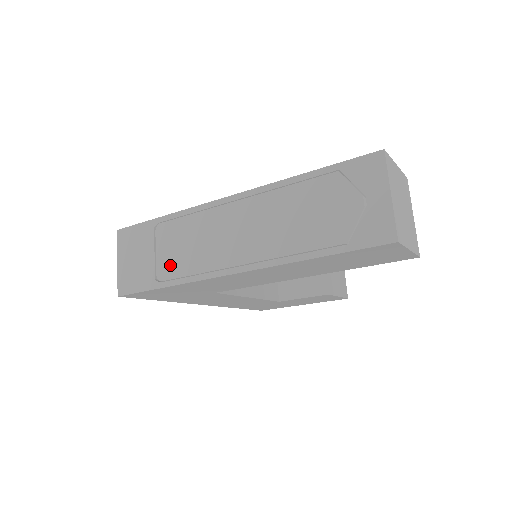
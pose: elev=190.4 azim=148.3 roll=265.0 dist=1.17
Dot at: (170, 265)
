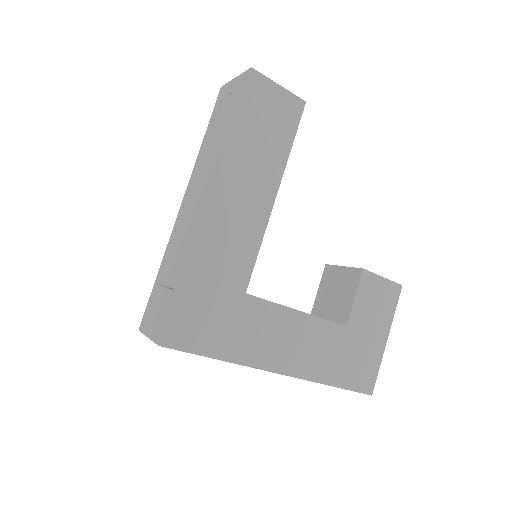
Dot at: (176, 269)
